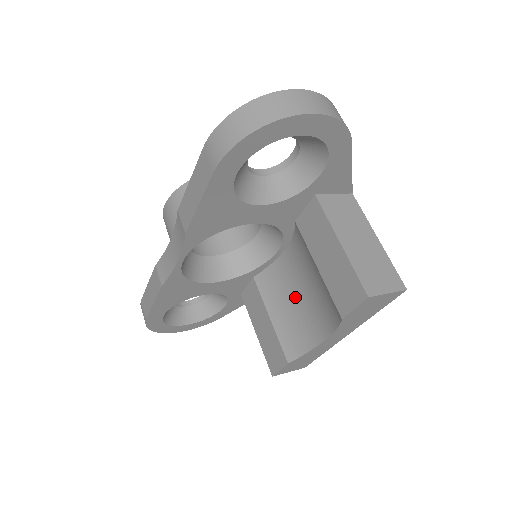
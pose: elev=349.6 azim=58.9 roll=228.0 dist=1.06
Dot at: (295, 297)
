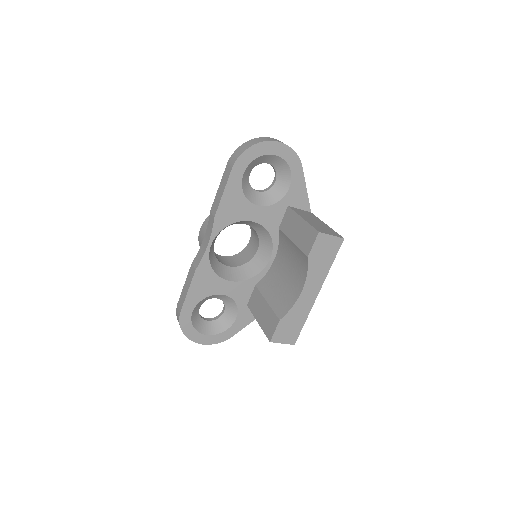
Dot at: (282, 281)
